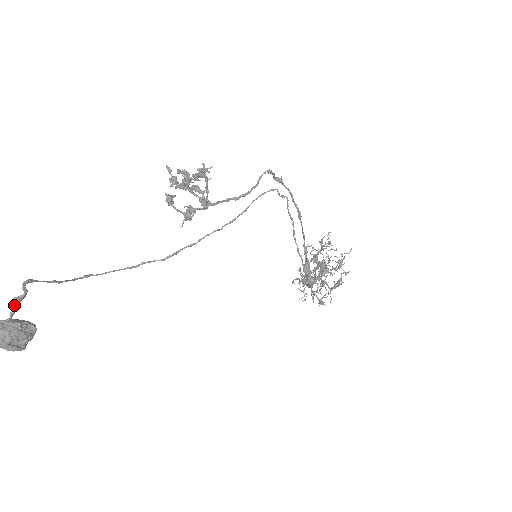
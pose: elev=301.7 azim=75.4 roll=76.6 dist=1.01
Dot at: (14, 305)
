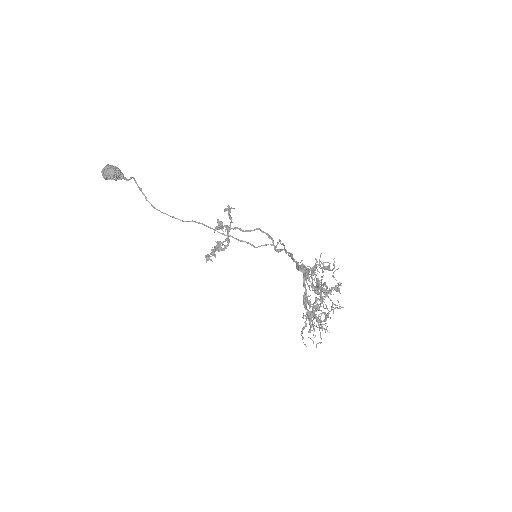
Dot at: occluded
